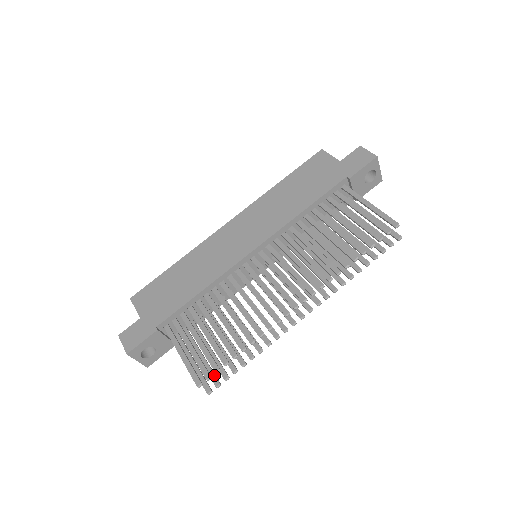
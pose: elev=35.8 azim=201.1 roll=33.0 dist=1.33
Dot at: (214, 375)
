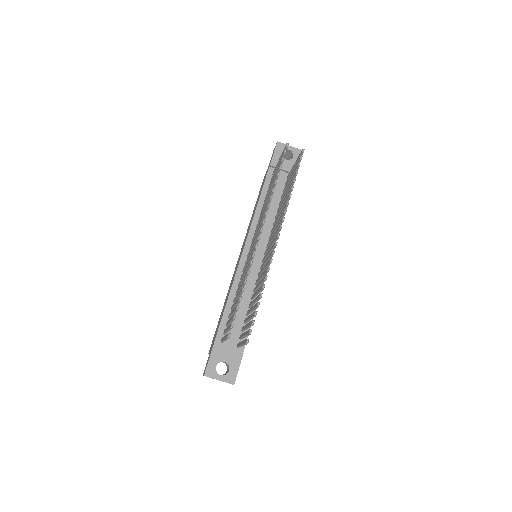
Dot at: (248, 331)
